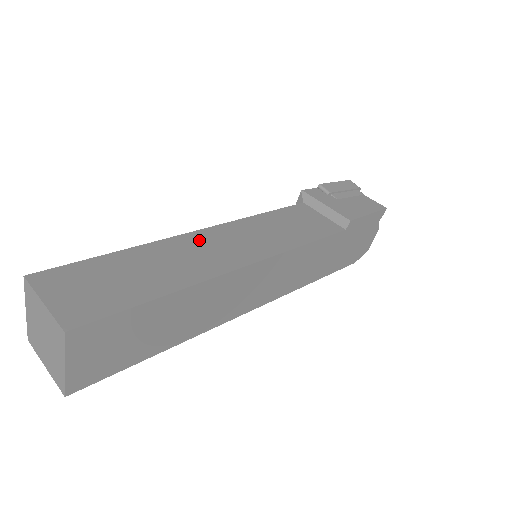
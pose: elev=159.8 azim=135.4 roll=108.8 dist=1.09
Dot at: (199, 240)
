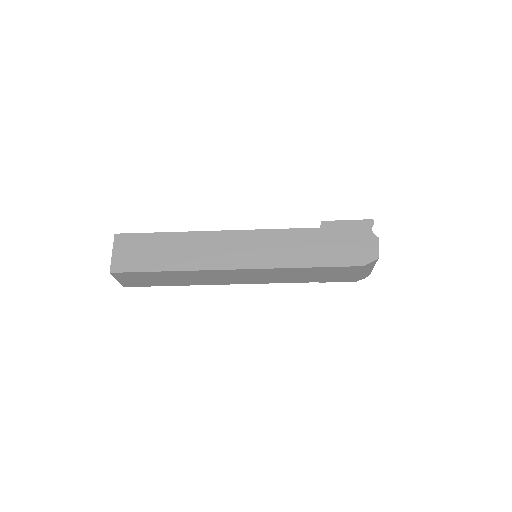
Dot at: occluded
